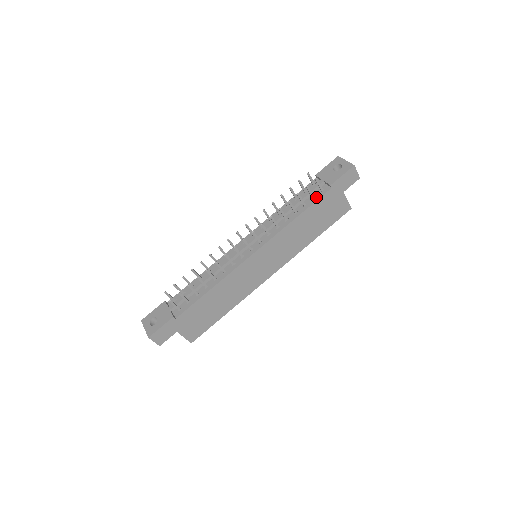
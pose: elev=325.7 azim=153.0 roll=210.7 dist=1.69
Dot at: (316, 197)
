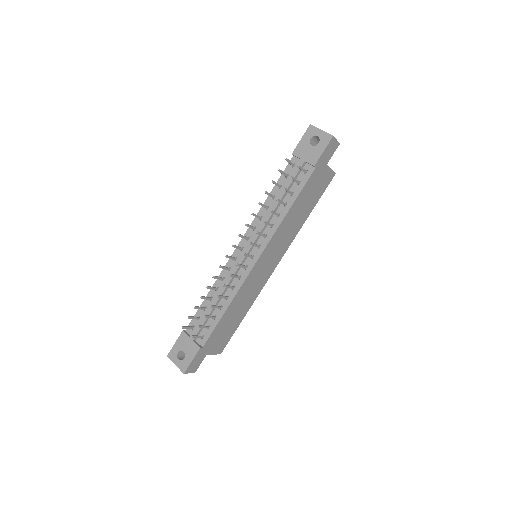
Dot at: (302, 182)
